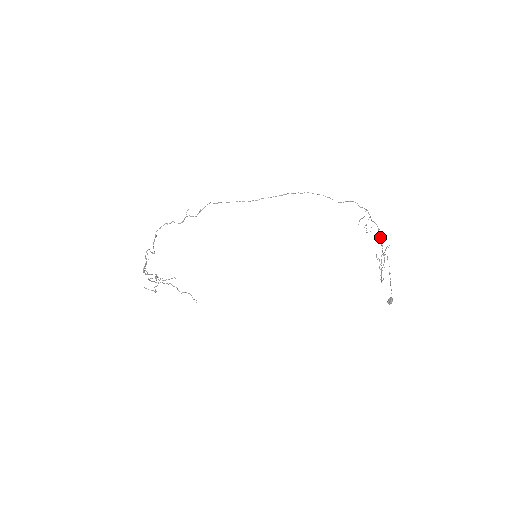
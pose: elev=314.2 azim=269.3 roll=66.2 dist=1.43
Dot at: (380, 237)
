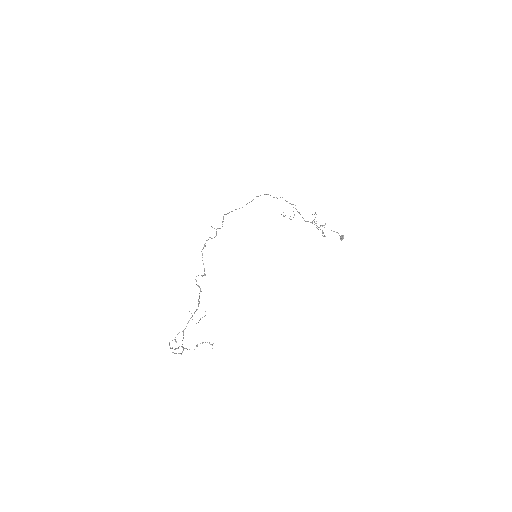
Dot at: occluded
